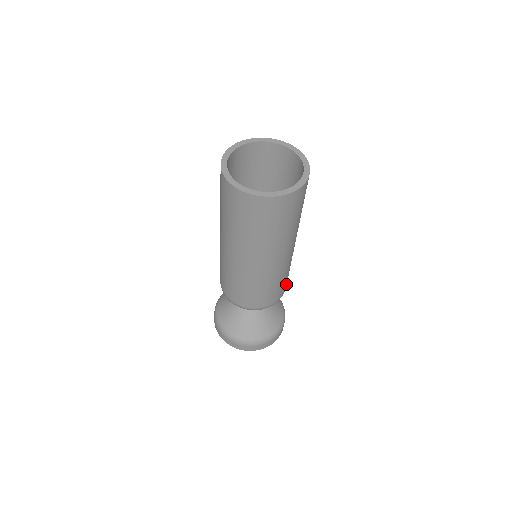
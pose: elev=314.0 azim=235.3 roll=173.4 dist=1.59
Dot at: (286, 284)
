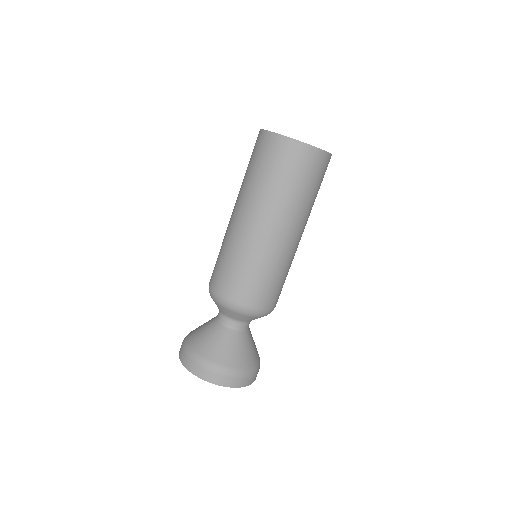
Dot at: occluded
